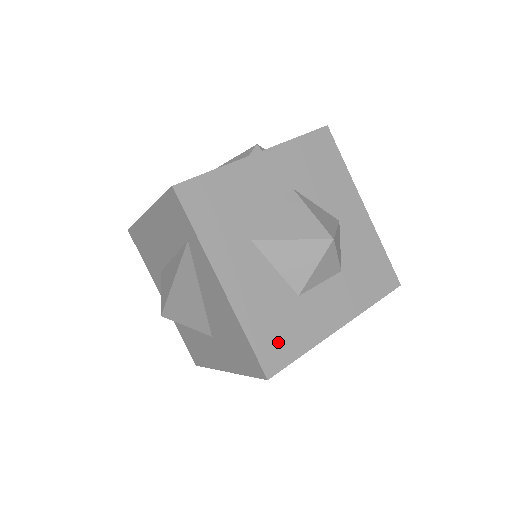
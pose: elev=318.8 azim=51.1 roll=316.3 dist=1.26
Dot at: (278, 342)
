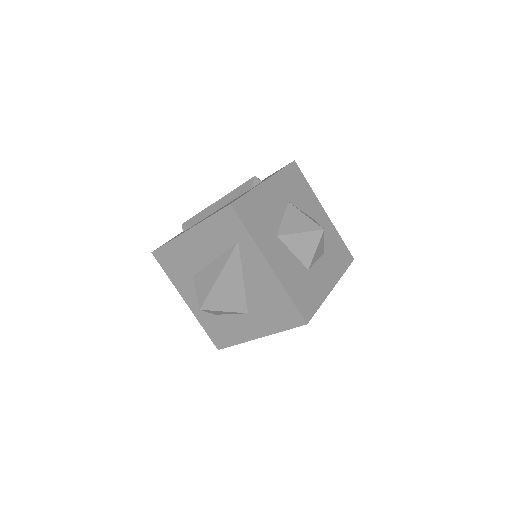
Dot at: (306, 300)
